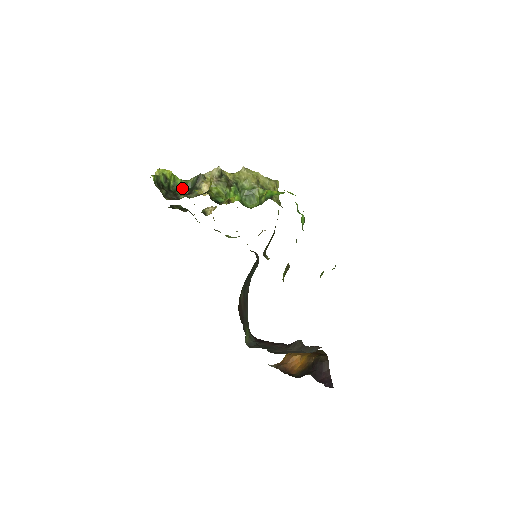
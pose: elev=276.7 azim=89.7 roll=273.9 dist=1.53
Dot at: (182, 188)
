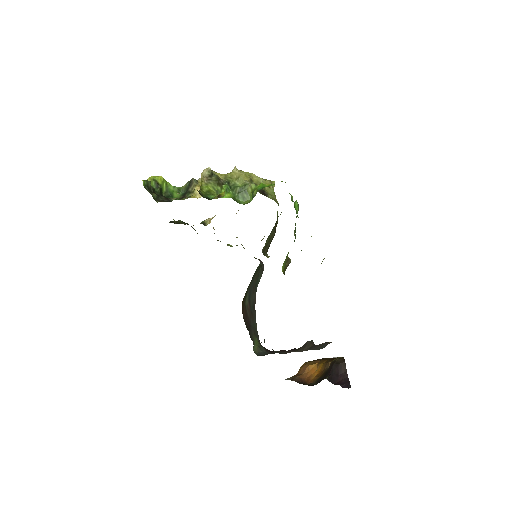
Dot at: (175, 194)
